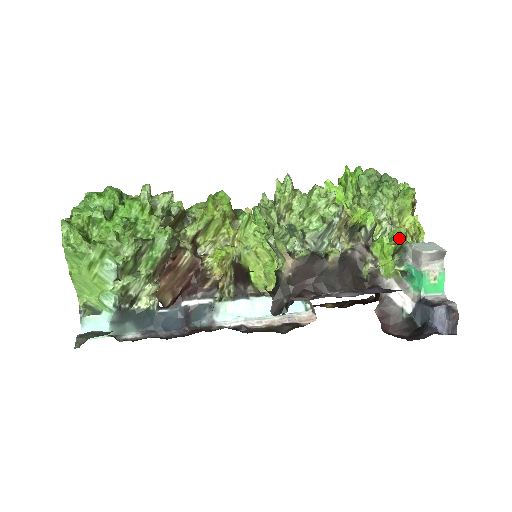
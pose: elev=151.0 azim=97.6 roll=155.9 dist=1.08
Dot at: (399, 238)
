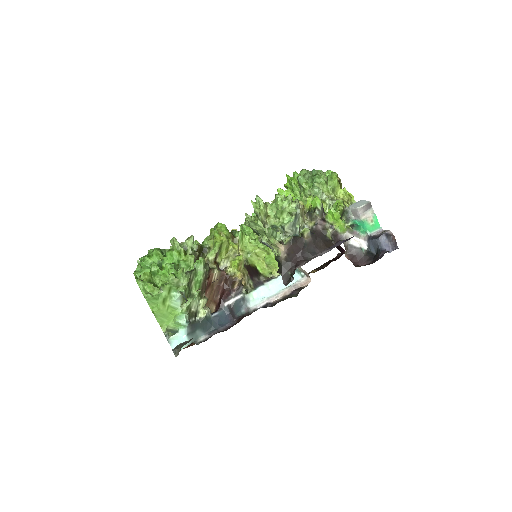
Dot at: (340, 206)
